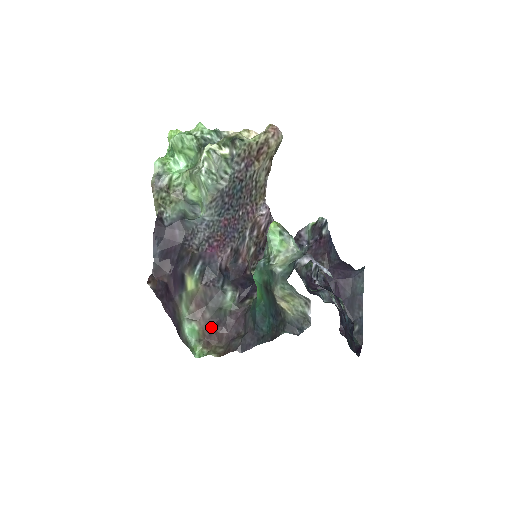
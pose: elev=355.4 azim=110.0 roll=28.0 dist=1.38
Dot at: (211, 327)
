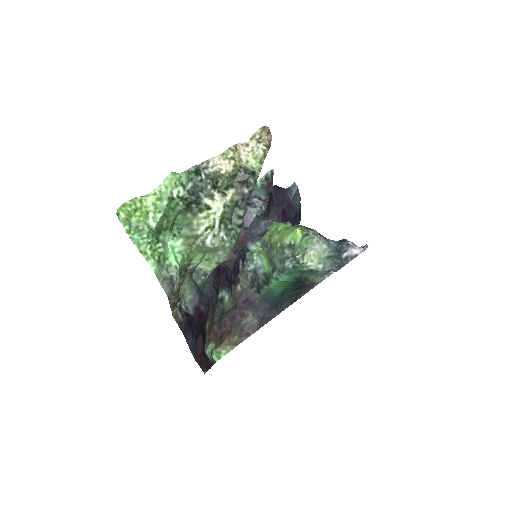
Dot at: (222, 332)
